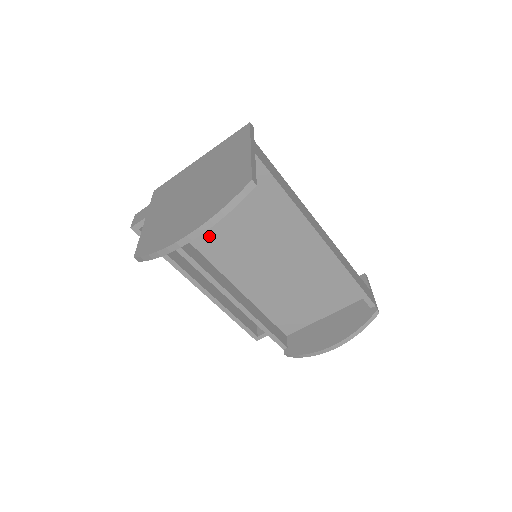
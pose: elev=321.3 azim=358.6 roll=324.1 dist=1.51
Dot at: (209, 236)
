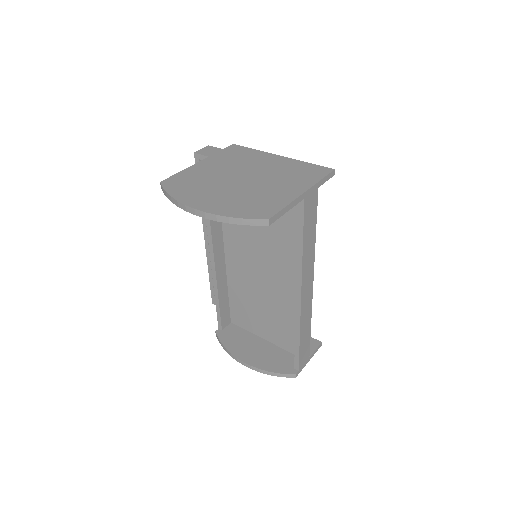
Dot at: occluded
